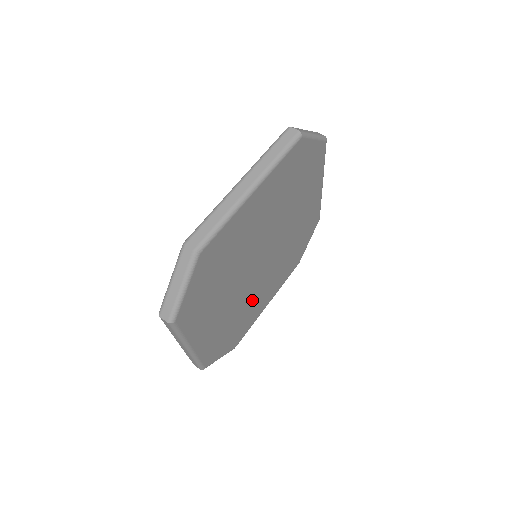
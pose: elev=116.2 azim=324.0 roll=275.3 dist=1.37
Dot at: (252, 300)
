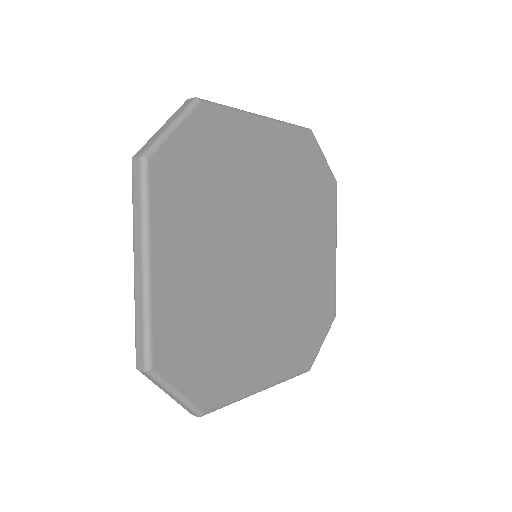
Dot at: (242, 325)
